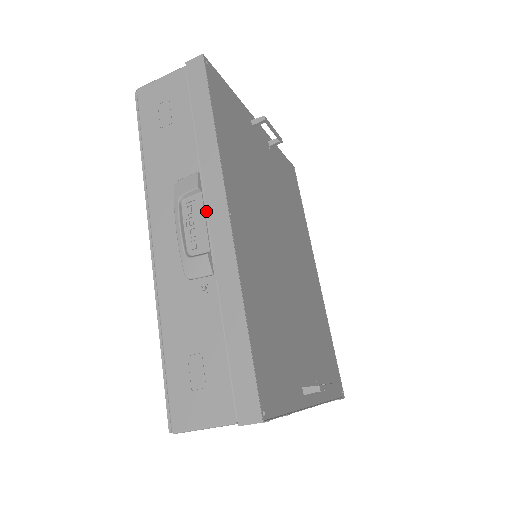
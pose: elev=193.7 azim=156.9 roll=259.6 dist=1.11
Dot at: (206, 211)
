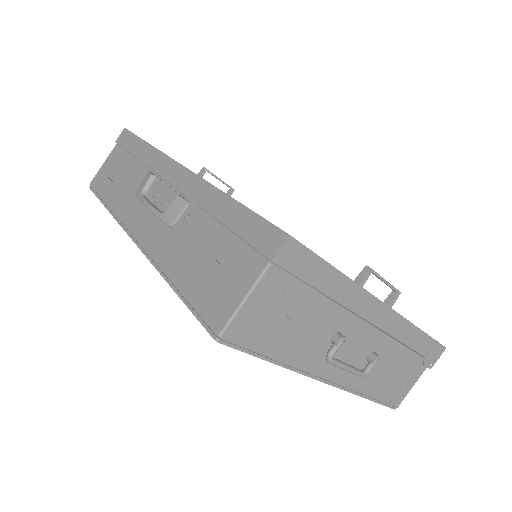
Dot at: (165, 182)
